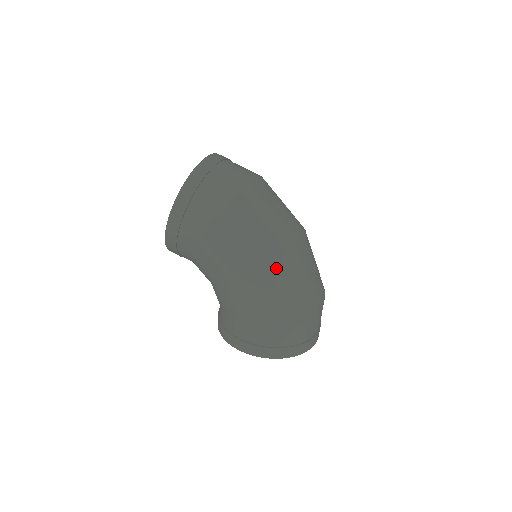
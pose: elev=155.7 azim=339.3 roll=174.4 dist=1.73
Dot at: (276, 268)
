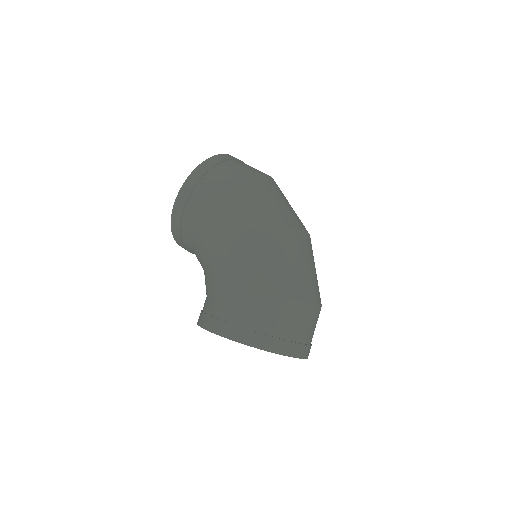
Dot at: (277, 240)
